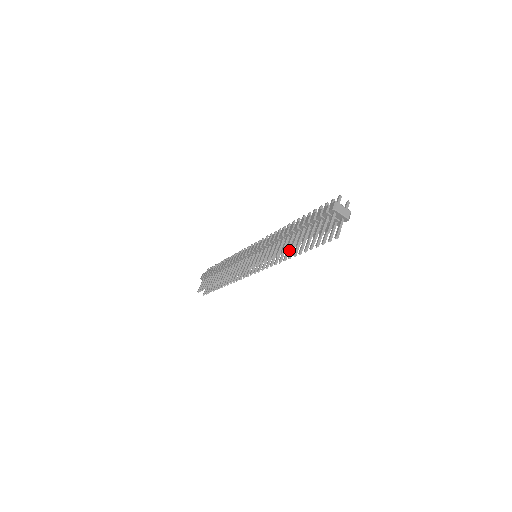
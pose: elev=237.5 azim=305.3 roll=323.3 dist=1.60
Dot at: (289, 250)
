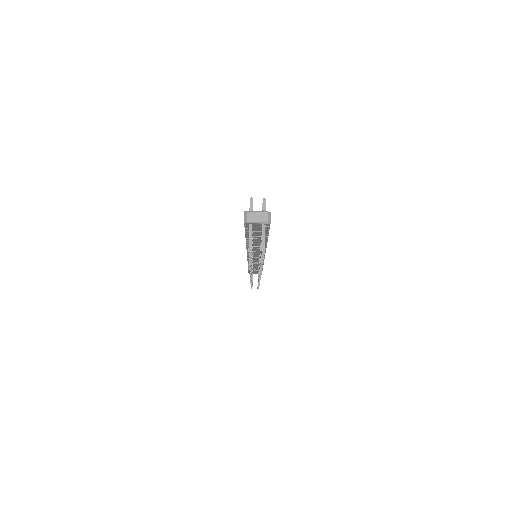
Dot at: occluded
